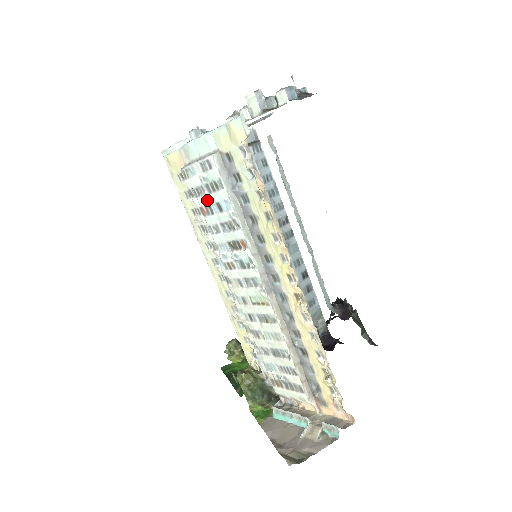
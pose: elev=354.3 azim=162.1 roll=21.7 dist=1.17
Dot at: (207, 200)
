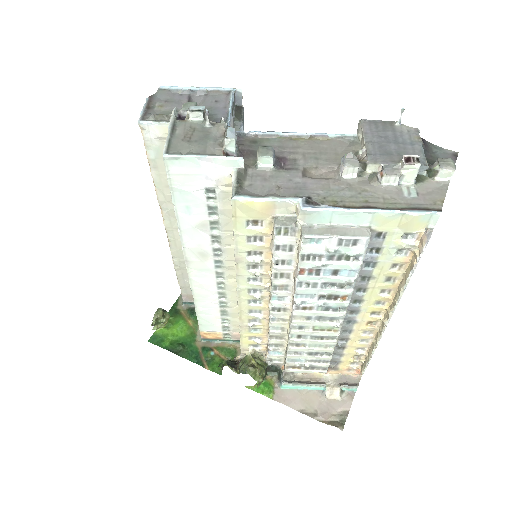
Dot at: (322, 266)
